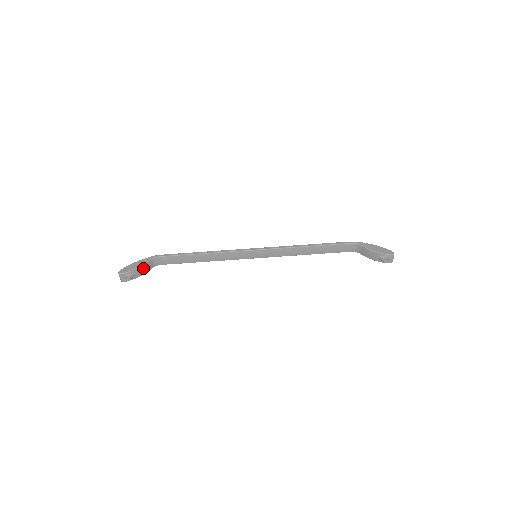
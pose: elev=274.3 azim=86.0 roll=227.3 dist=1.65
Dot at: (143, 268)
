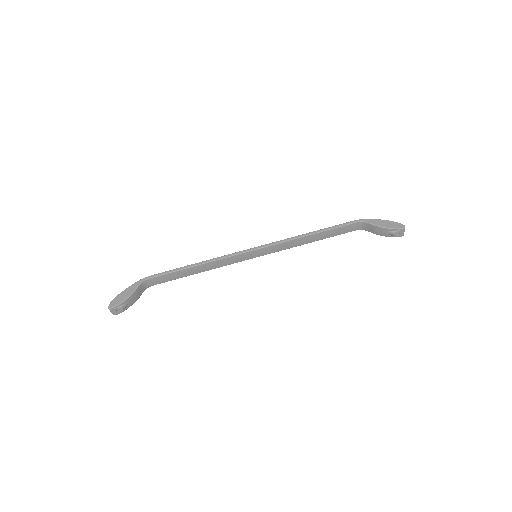
Dot at: (134, 295)
